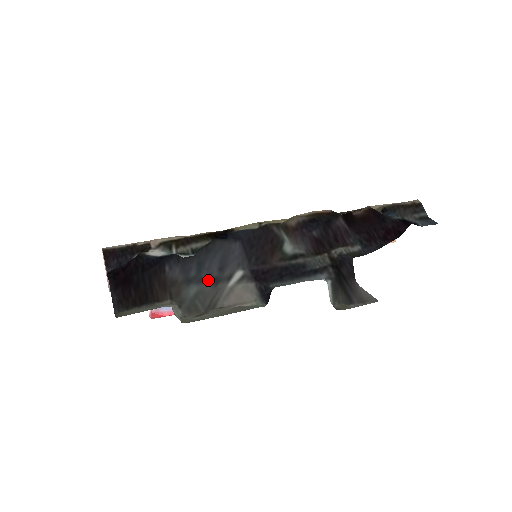
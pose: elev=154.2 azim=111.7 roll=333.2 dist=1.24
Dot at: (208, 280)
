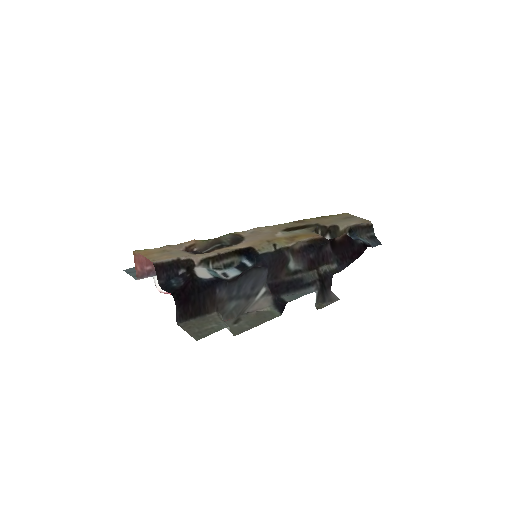
Dot at: (243, 297)
